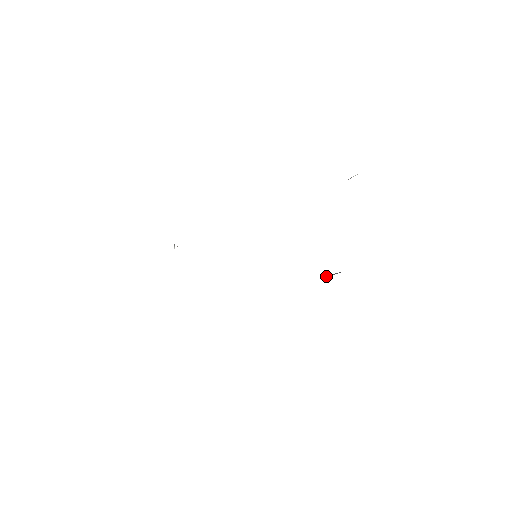
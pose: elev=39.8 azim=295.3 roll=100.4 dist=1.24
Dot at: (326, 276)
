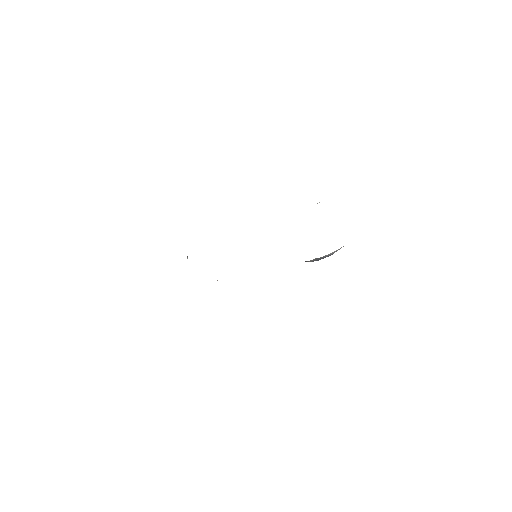
Dot at: (309, 261)
